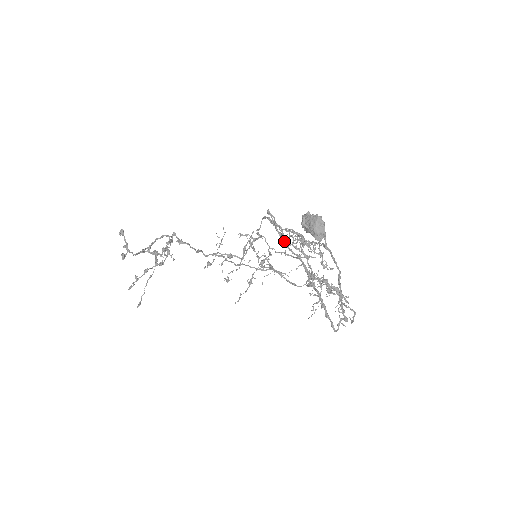
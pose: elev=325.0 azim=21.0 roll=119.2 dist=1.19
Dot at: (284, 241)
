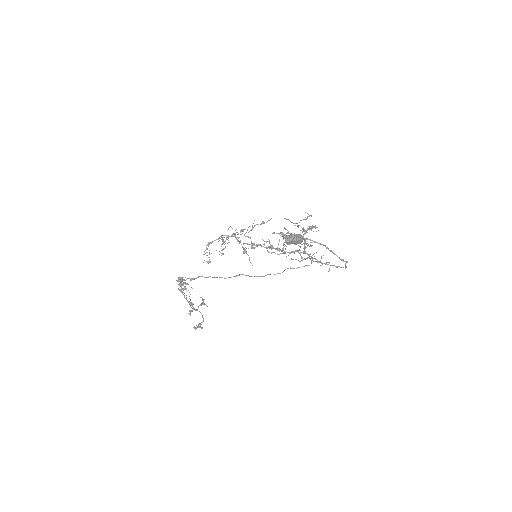
Dot at: occluded
